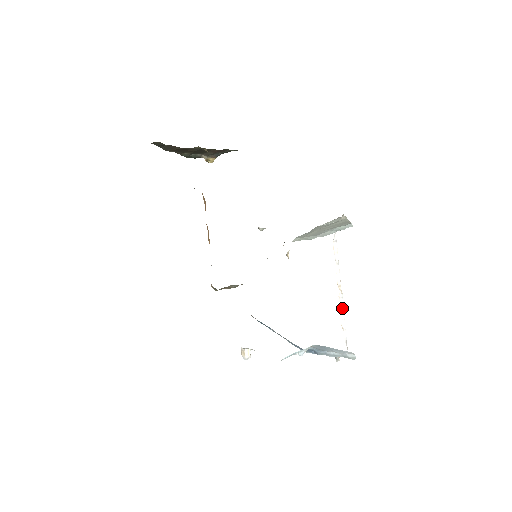
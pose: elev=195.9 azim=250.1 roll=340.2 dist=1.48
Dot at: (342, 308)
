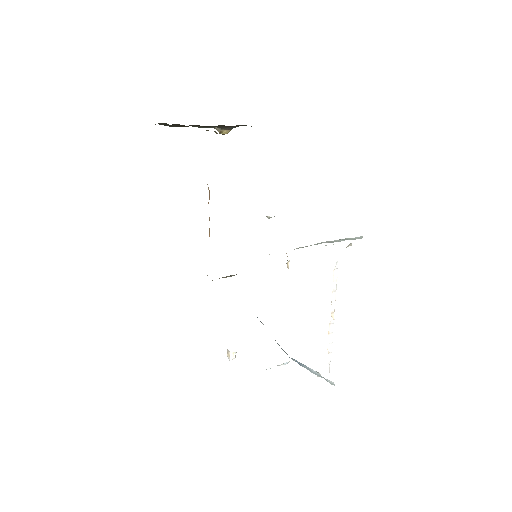
Dot at: (331, 333)
